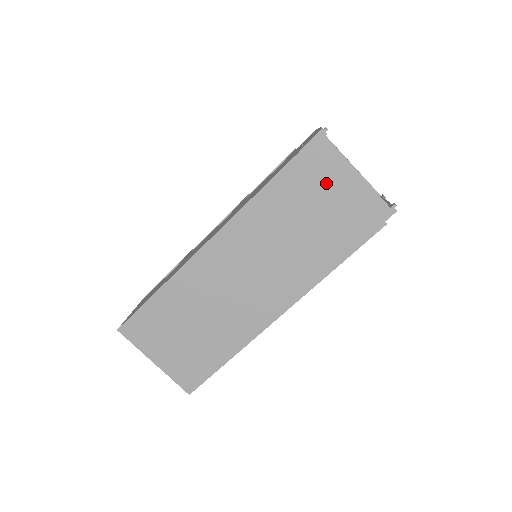
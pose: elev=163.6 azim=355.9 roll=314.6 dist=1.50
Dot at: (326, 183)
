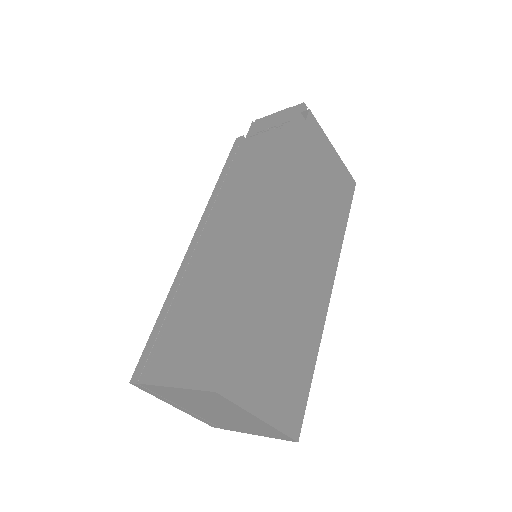
Dot at: (325, 149)
